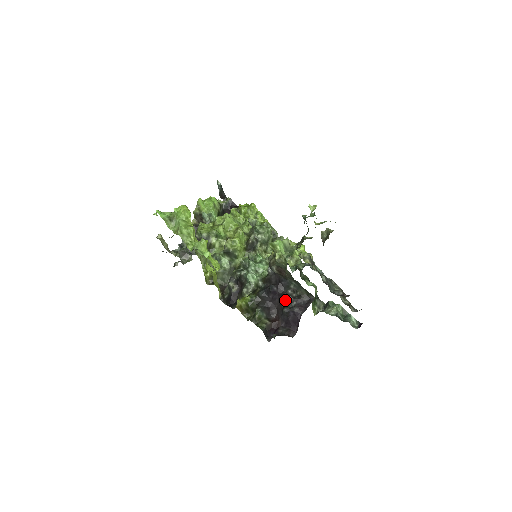
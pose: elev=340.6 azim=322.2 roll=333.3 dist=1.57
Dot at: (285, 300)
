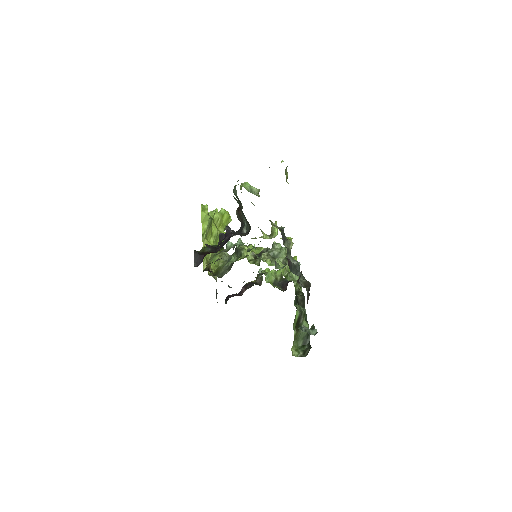
Dot at: (231, 236)
